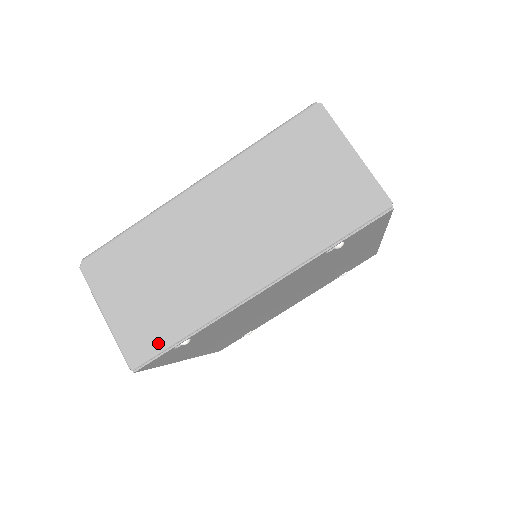
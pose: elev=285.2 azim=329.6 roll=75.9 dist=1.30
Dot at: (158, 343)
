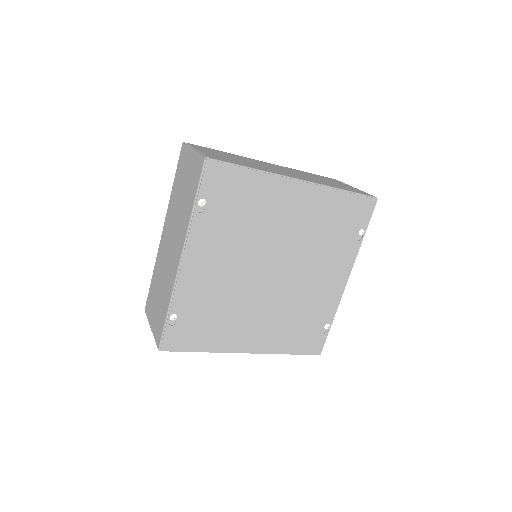
Dot at: (162, 325)
